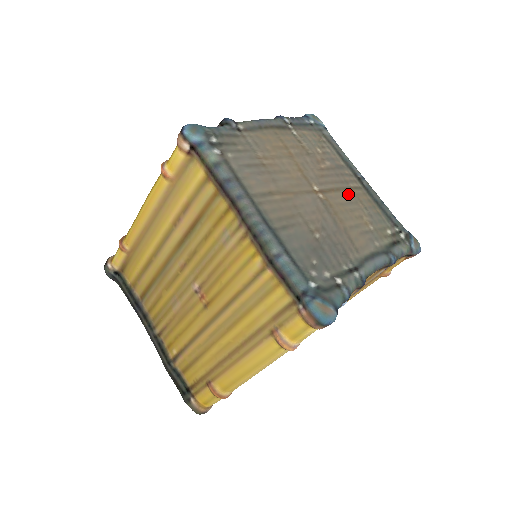
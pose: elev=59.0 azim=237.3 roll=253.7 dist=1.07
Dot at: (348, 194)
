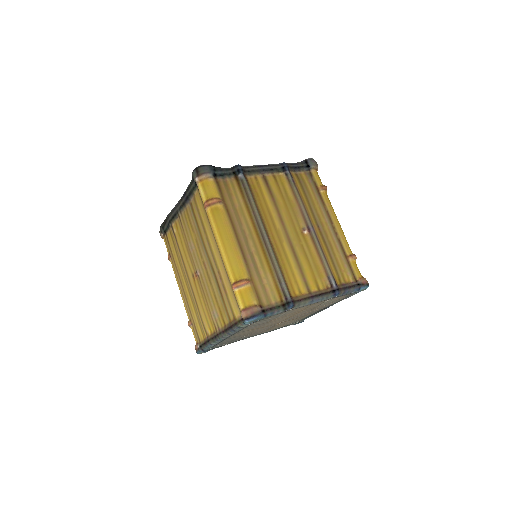
Dot at: (298, 318)
